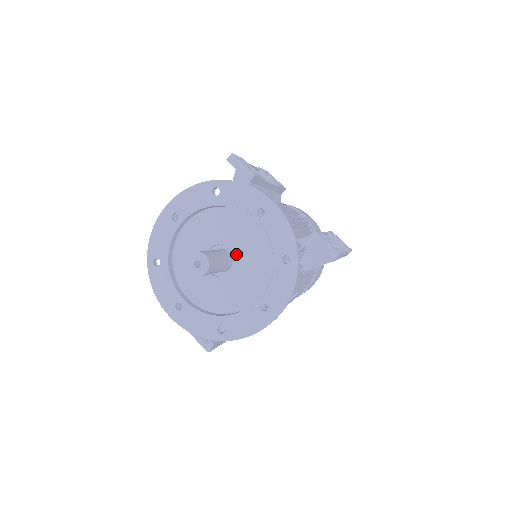
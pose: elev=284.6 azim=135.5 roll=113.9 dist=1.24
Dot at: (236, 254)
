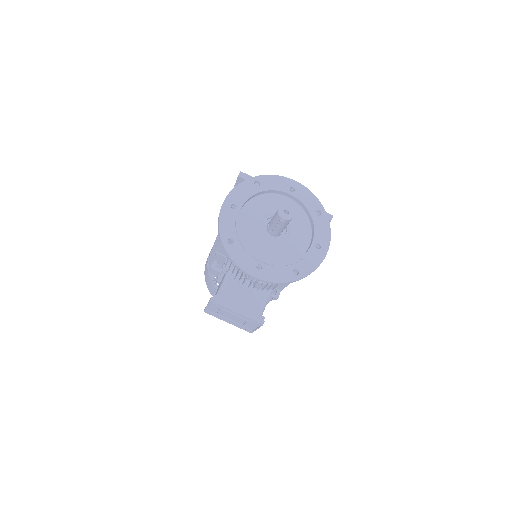
Dot at: occluded
